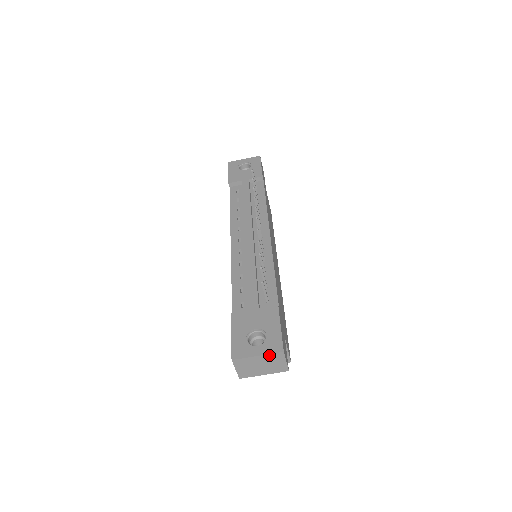
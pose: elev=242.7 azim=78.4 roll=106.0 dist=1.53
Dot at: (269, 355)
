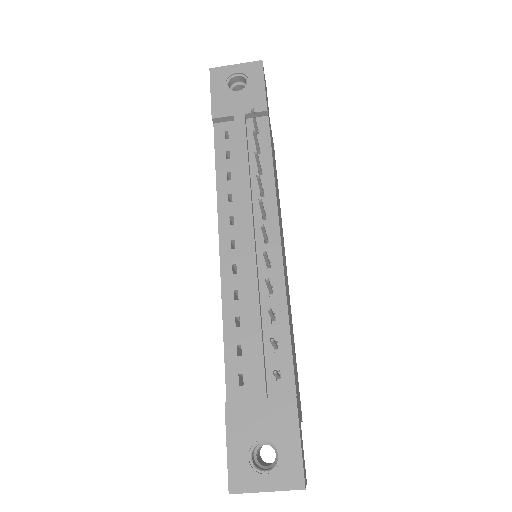
Dot at: (283, 490)
